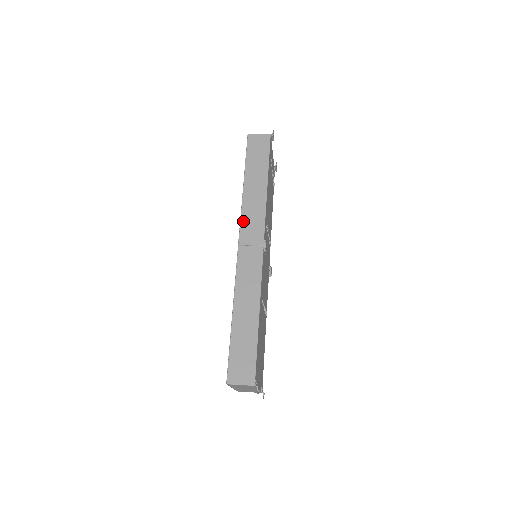
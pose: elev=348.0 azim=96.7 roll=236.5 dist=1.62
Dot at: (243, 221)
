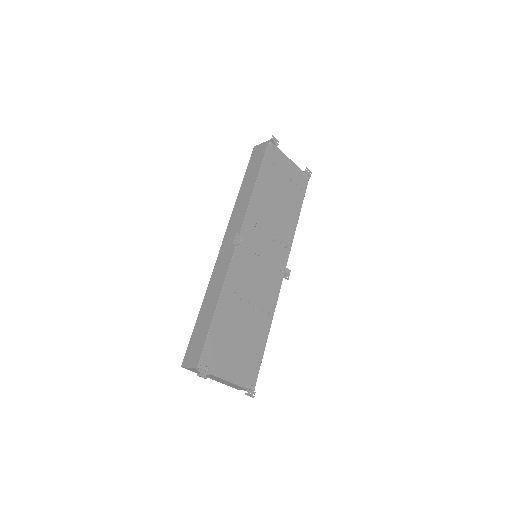
Dot at: (230, 223)
